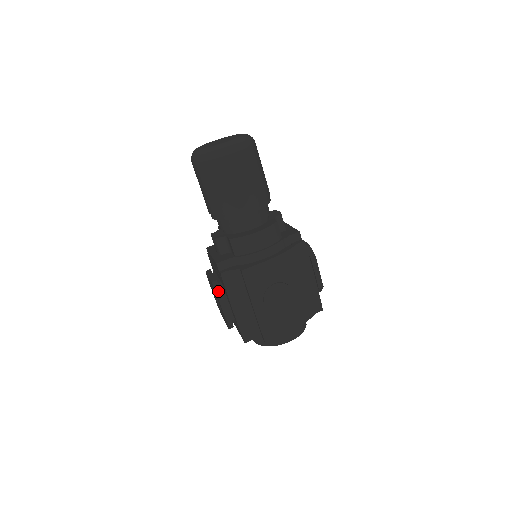
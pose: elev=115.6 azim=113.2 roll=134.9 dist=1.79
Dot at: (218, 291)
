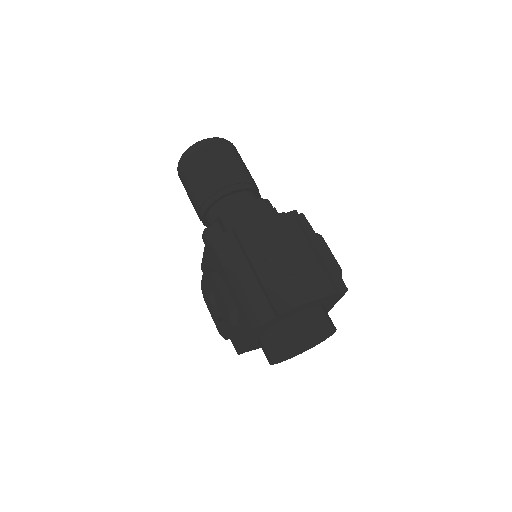
Dot at: (212, 270)
